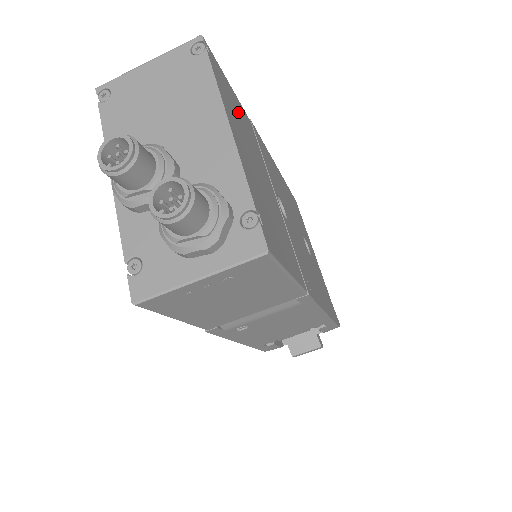
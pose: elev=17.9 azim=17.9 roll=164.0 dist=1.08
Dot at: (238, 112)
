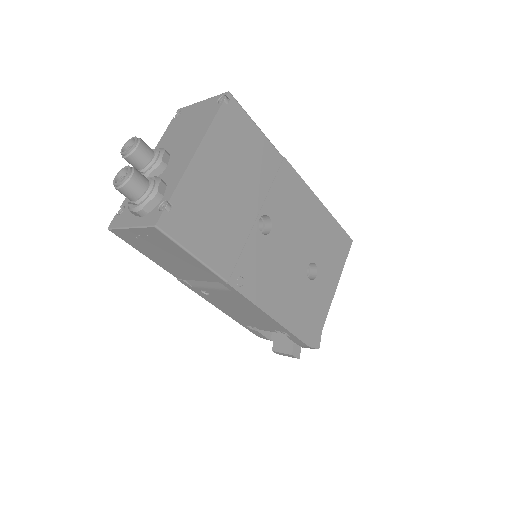
Dot at: (246, 147)
